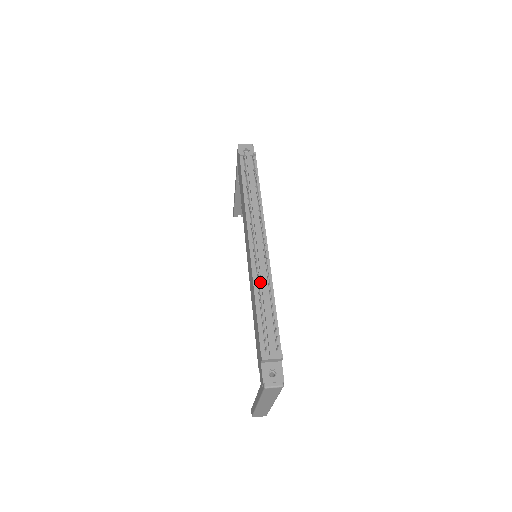
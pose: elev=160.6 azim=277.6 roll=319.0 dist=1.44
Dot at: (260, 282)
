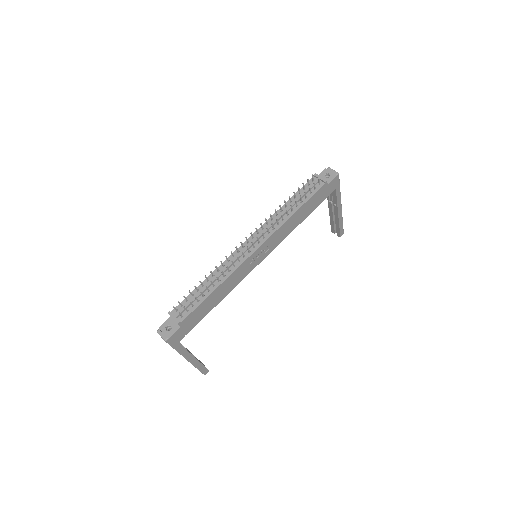
Dot at: (222, 270)
